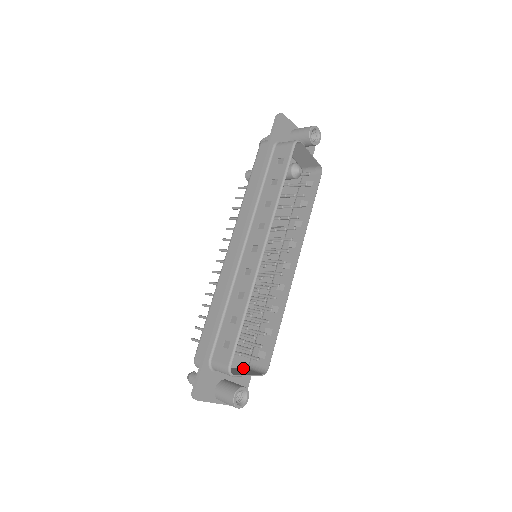
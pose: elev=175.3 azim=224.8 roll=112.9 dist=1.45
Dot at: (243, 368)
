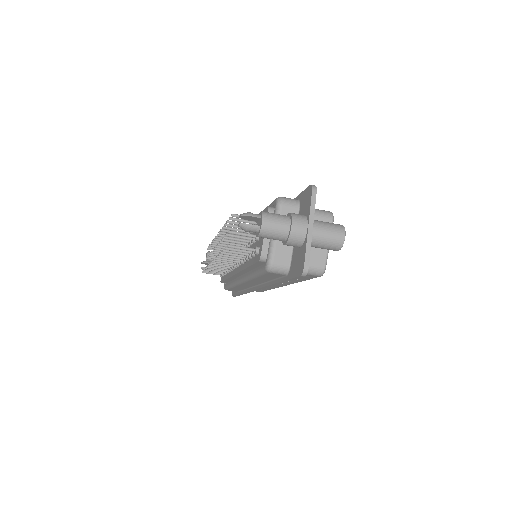
Dot at: occluded
